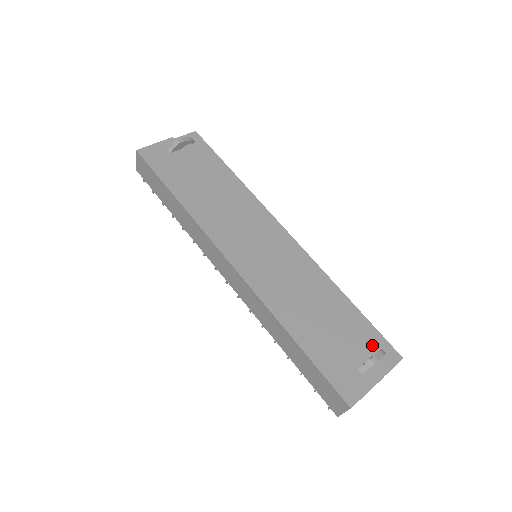
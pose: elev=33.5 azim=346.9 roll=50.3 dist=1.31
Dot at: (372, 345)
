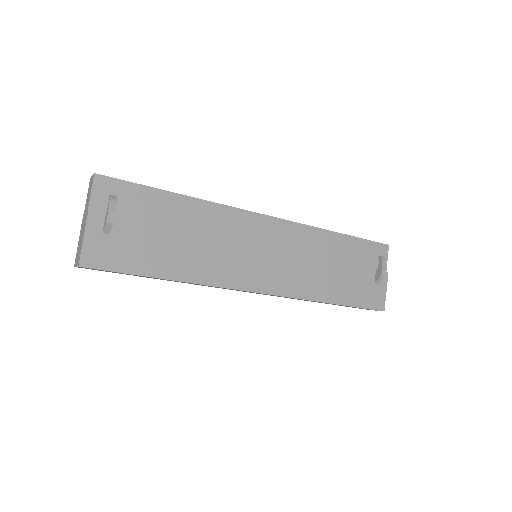
Dot at: (370, 255)
